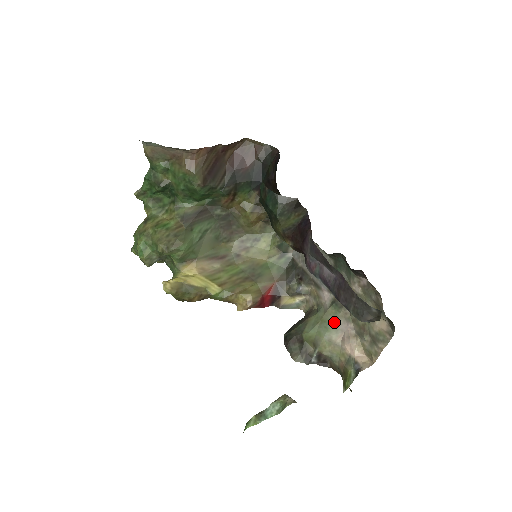
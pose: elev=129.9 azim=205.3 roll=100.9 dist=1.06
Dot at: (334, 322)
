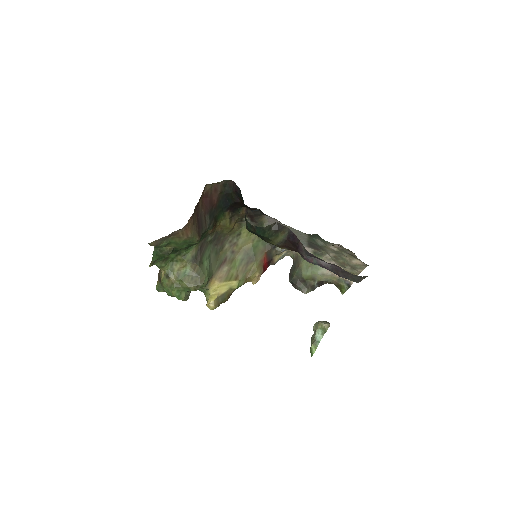
Dot at: occluded
